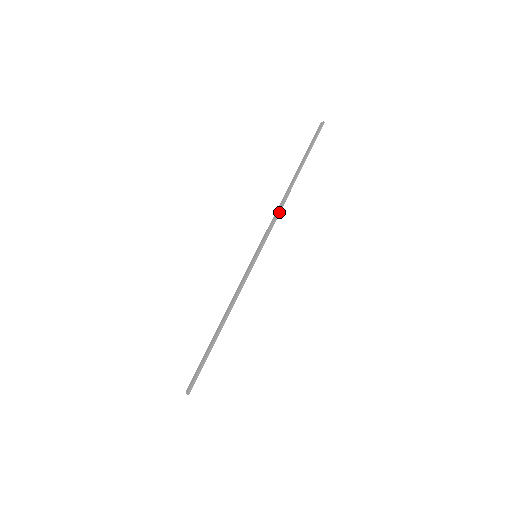
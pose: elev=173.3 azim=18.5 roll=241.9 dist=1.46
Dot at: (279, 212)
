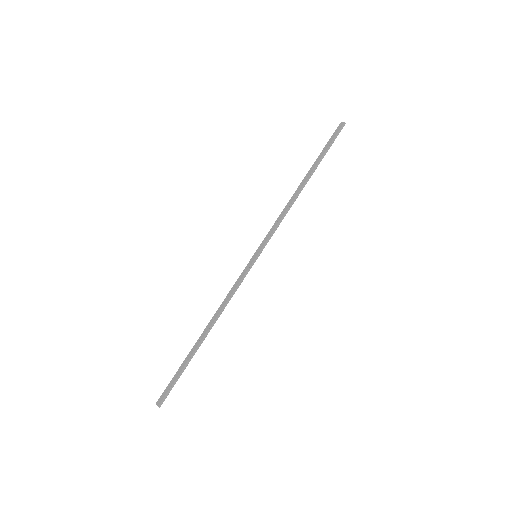
Dot at: (287, 211)
